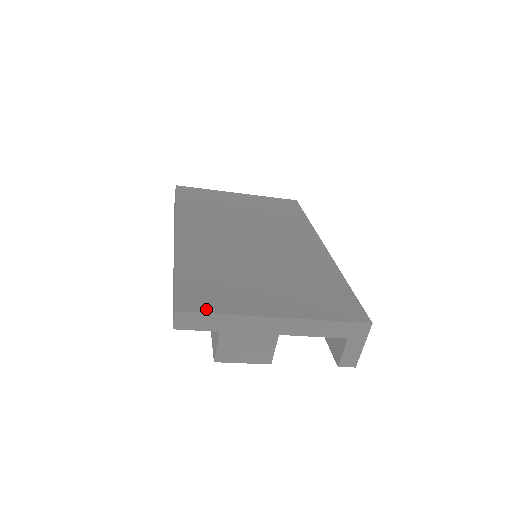
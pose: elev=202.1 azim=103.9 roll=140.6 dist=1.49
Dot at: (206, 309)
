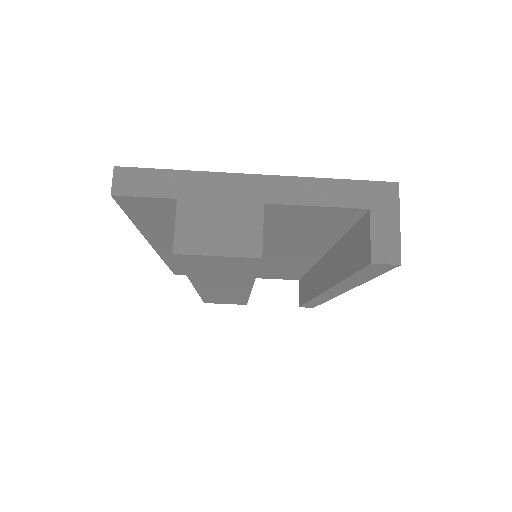
Dot at: (158, 171)
